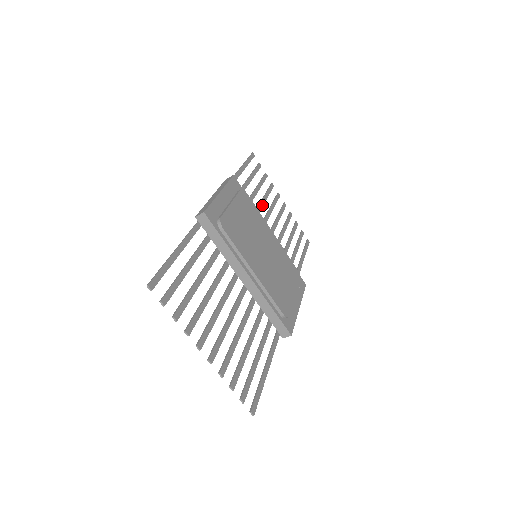
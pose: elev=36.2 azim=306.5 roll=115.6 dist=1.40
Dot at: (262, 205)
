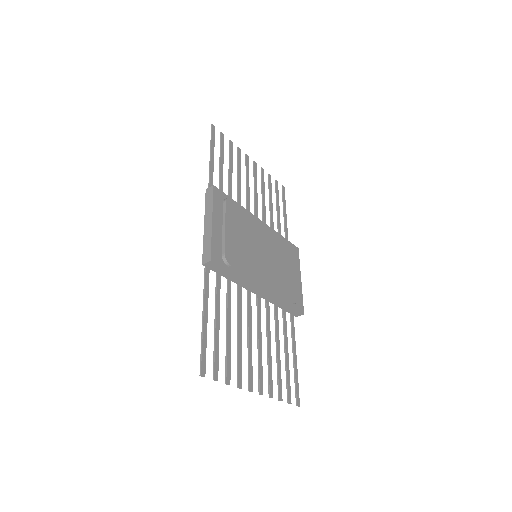
Dot at: (240, 186)
